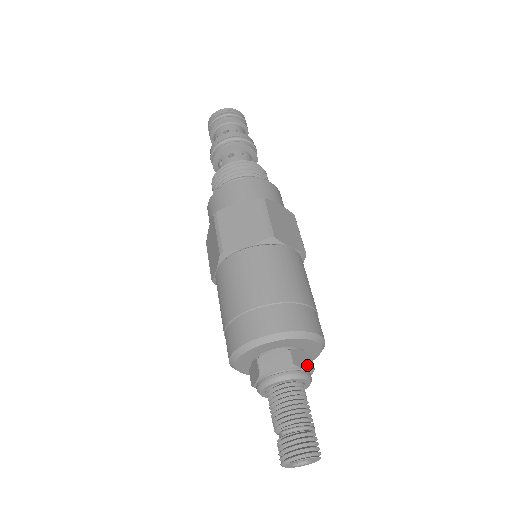
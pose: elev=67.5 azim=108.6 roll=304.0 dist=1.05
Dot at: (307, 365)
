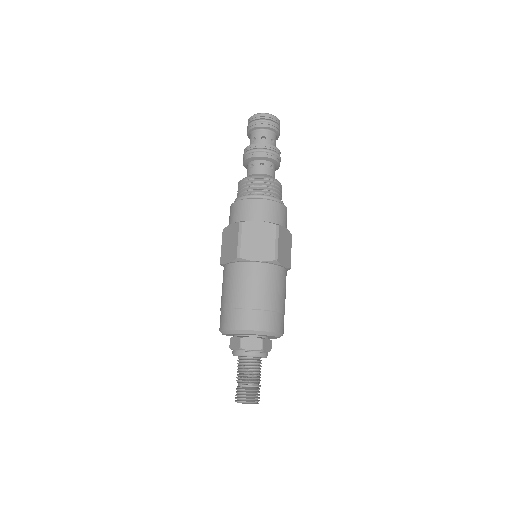
Dot at: (268, 349)
